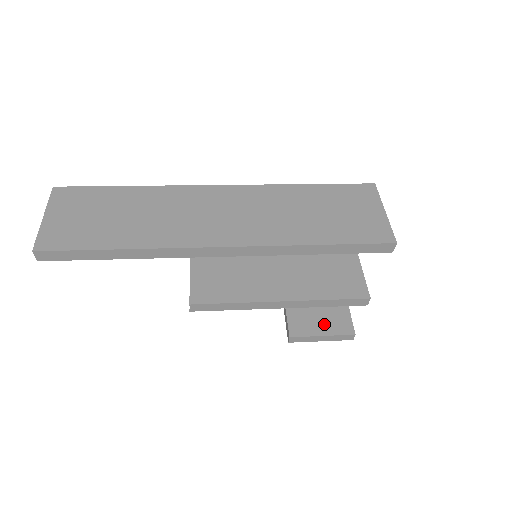
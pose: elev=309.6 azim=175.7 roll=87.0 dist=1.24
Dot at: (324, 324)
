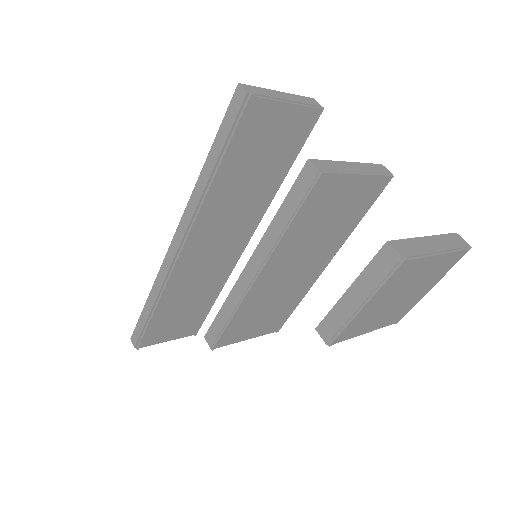
Dot at: occluded
